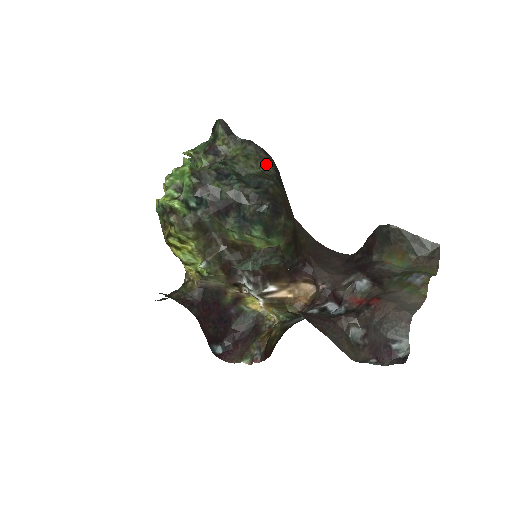
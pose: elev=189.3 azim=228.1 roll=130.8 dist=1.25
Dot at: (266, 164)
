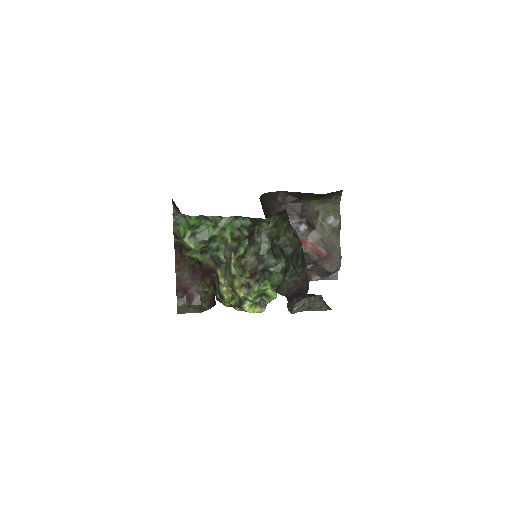
Dot at: (286, 221)
